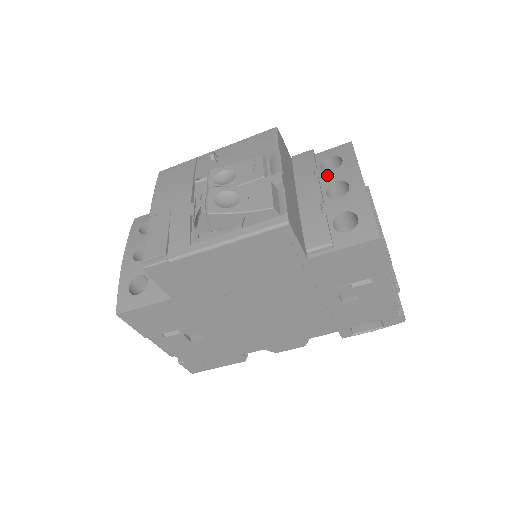
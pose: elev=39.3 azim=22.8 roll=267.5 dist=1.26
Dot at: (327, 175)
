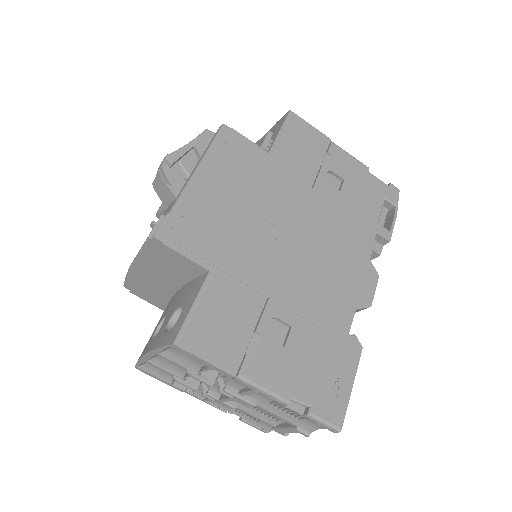
Dot at: occluded
